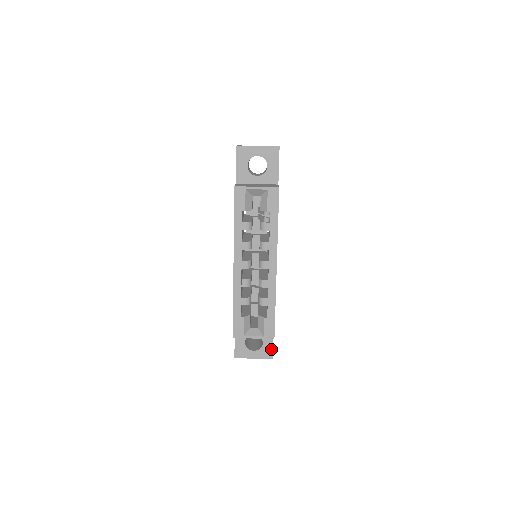
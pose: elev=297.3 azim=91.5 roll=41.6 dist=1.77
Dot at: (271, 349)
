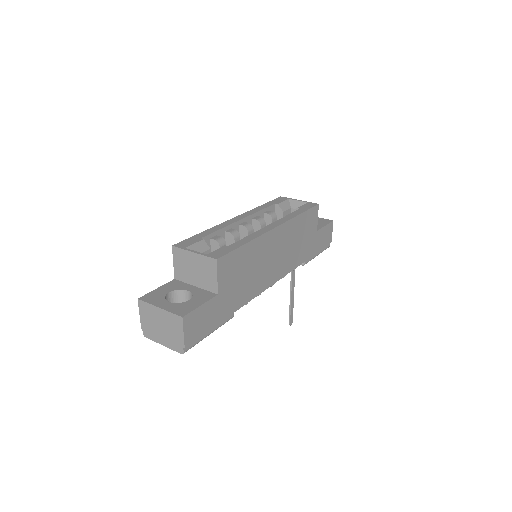
Dot at: (192, 308)
